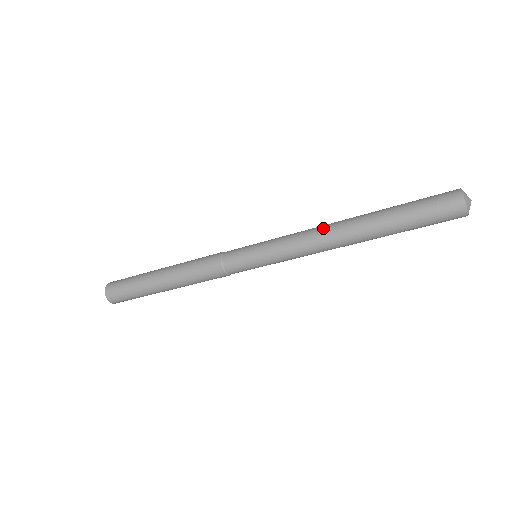
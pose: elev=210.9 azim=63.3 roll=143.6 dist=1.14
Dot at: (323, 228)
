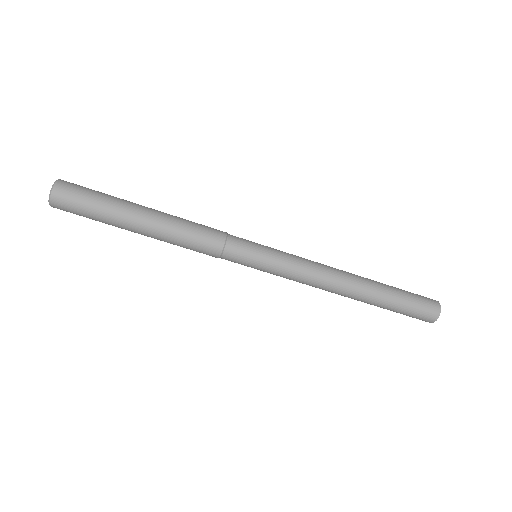
Dot at: (332, 267)
